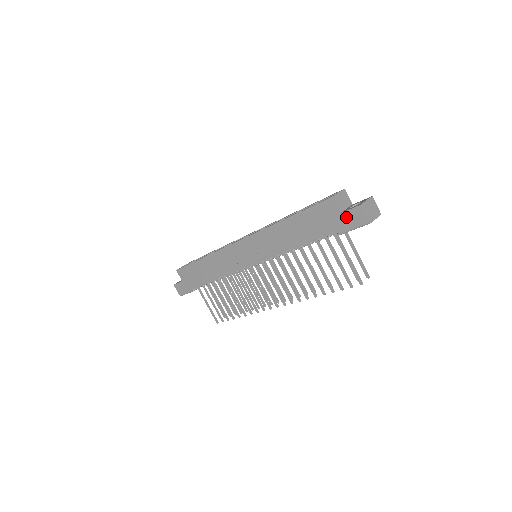
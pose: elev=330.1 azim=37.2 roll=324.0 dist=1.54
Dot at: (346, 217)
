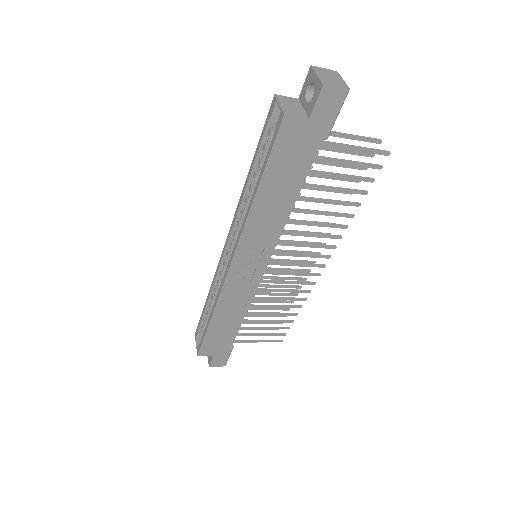
Dot at: (319, 114)
